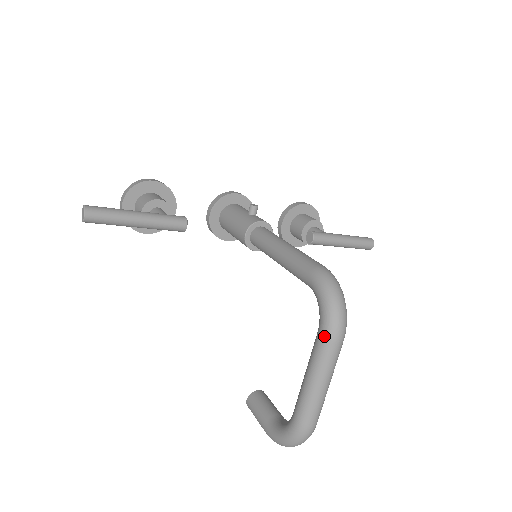
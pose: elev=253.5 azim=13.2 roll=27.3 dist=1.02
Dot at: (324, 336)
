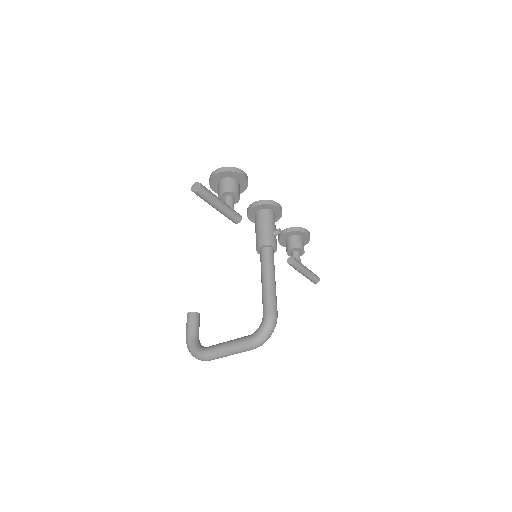
Dot at: (248, 343)
